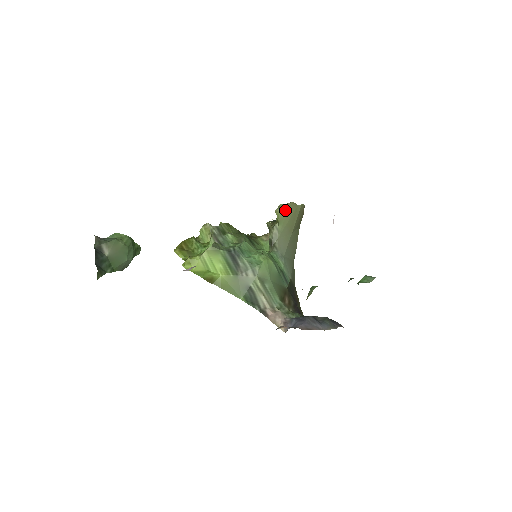
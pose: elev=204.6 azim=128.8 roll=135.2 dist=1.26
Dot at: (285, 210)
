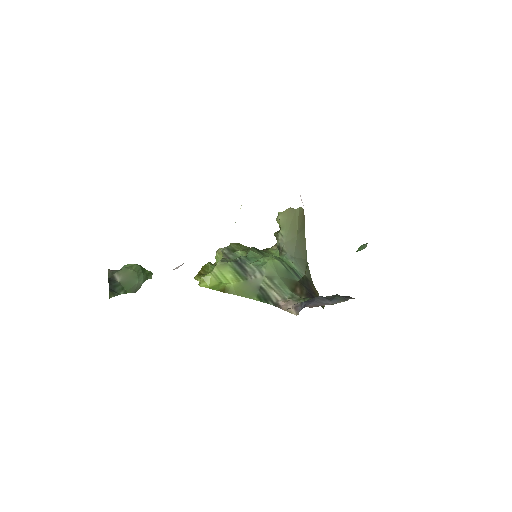
Dot at: (284, 216)
